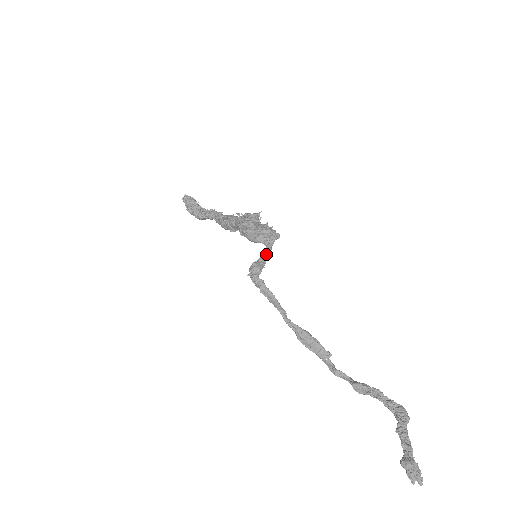
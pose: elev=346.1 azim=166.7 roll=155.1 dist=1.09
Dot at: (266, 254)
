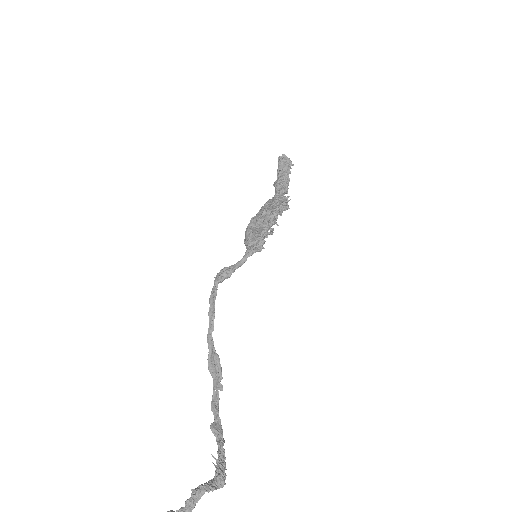
Dot at: (238, 264)
